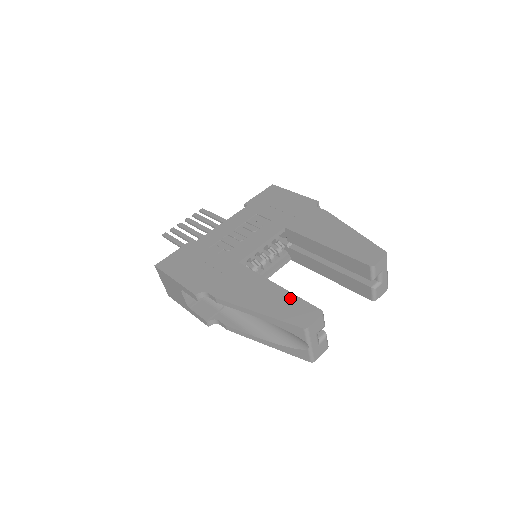
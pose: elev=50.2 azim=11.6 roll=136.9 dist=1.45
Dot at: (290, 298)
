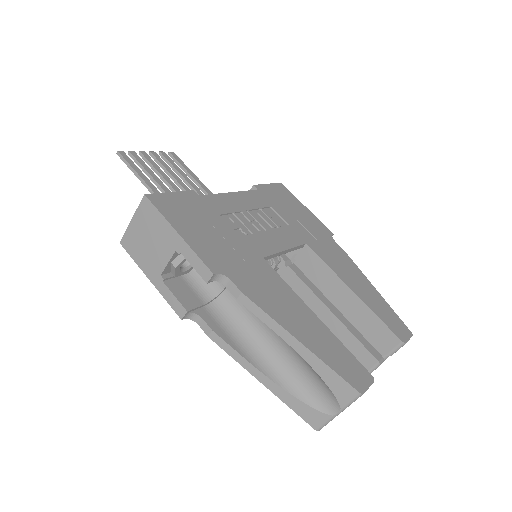
Dot at: (335, 341)
